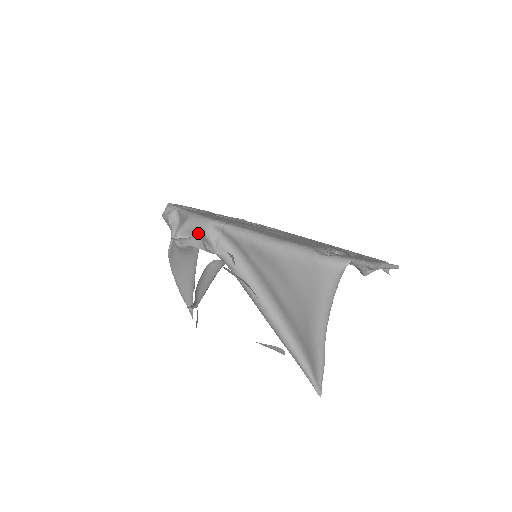
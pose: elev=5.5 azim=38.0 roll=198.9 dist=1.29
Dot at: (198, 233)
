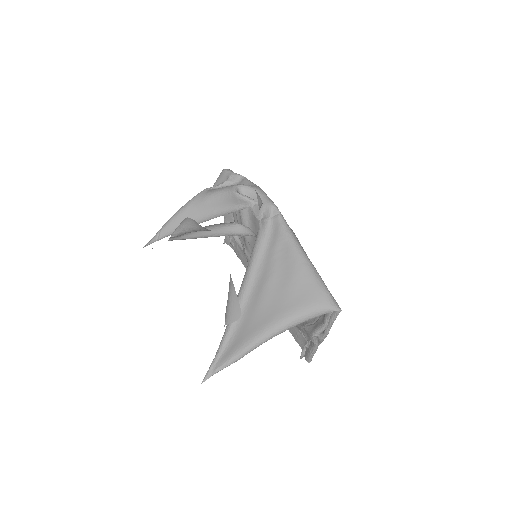
Dot at: (256, 200)
